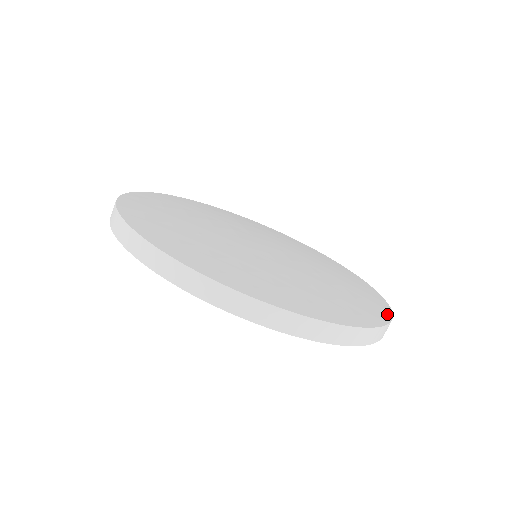
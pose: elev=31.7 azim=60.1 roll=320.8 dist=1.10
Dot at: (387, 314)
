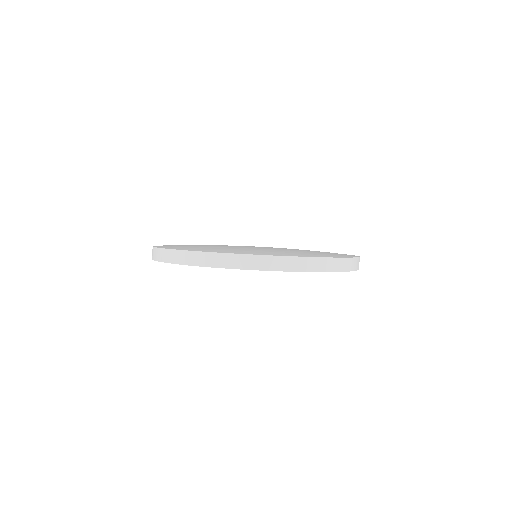
Dot at: occluded
